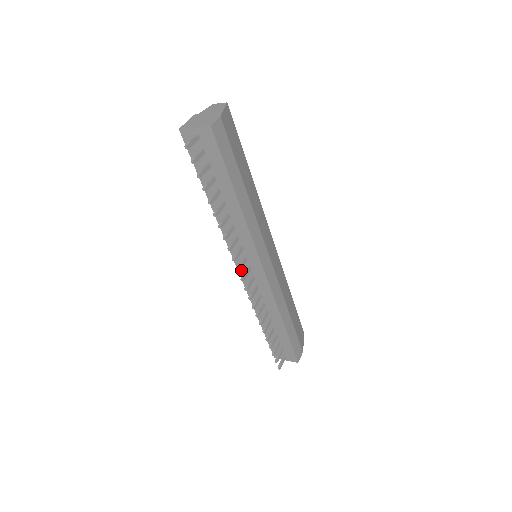
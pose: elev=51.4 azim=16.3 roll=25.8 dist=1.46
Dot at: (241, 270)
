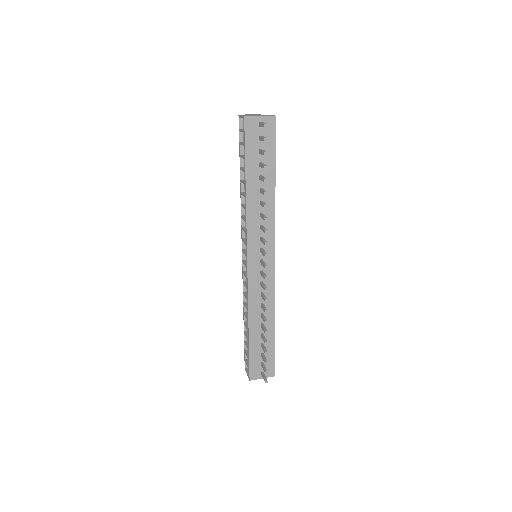
Dot at: (251, 266)
